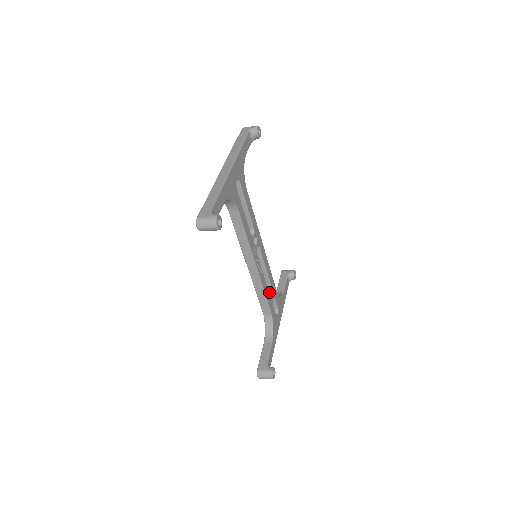
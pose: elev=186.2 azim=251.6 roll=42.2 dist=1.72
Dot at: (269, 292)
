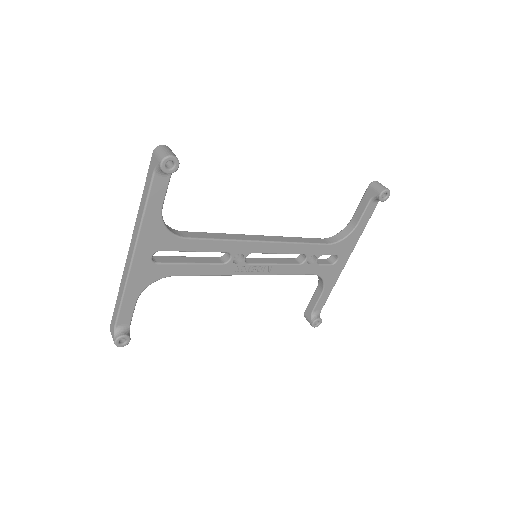
Dot at: (301, 263)
